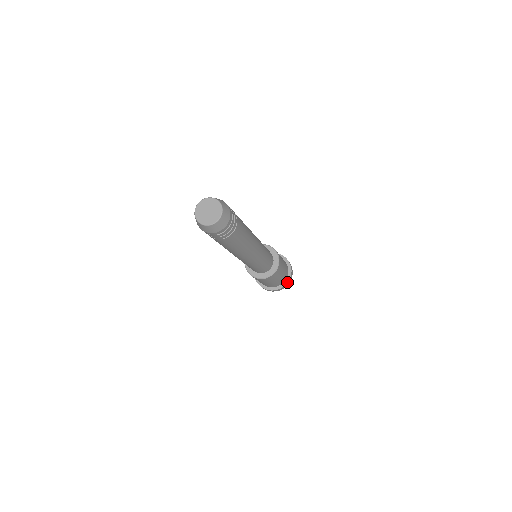
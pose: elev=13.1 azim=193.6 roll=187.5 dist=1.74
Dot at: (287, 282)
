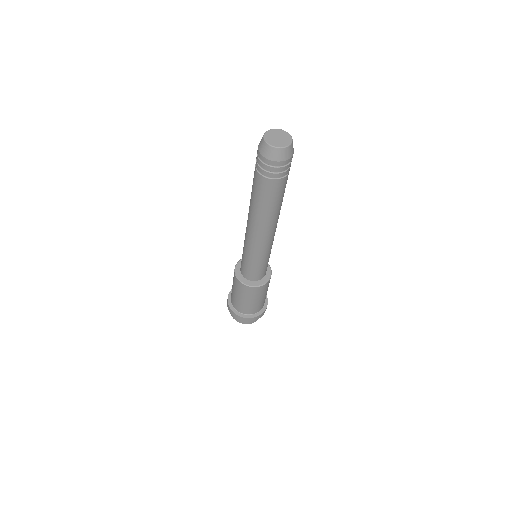
Dot at: (247, 317)
